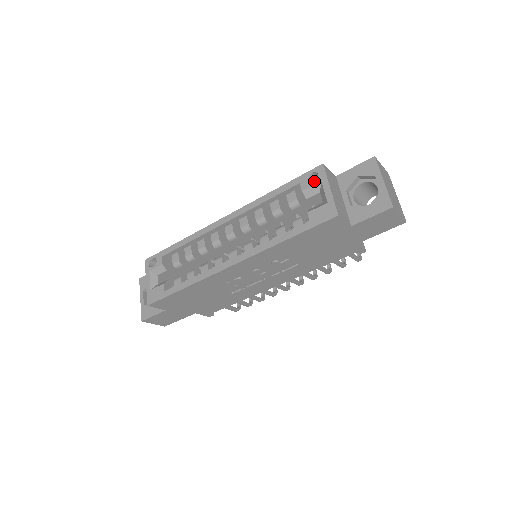
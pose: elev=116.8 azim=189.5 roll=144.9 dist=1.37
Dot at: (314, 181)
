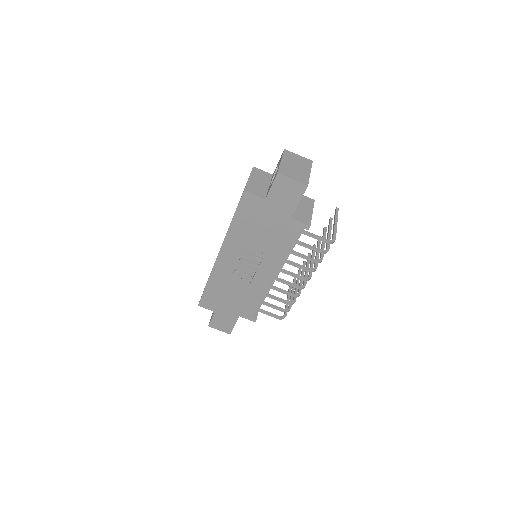
Dot at: occluded
